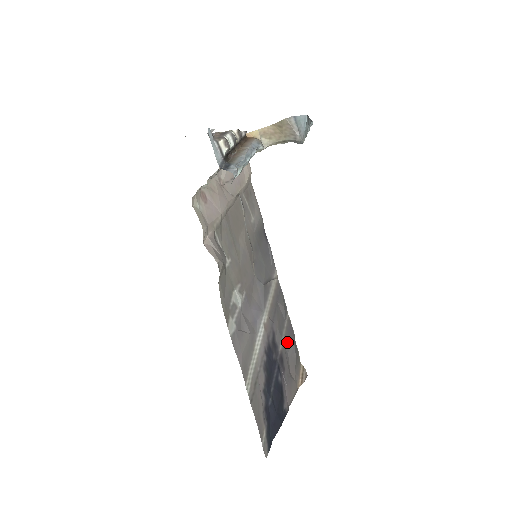
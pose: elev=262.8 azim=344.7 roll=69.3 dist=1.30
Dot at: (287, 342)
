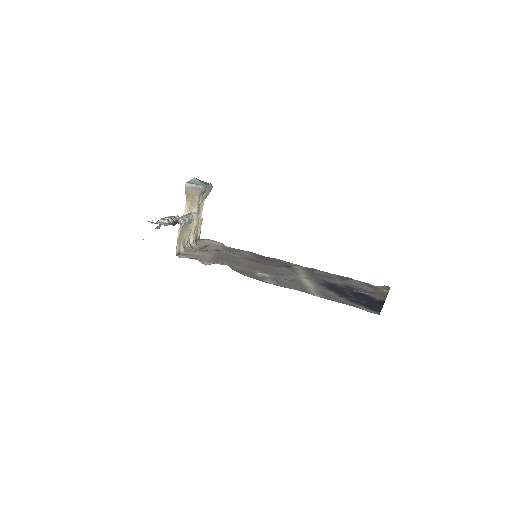
Dot at: (345, 281)
